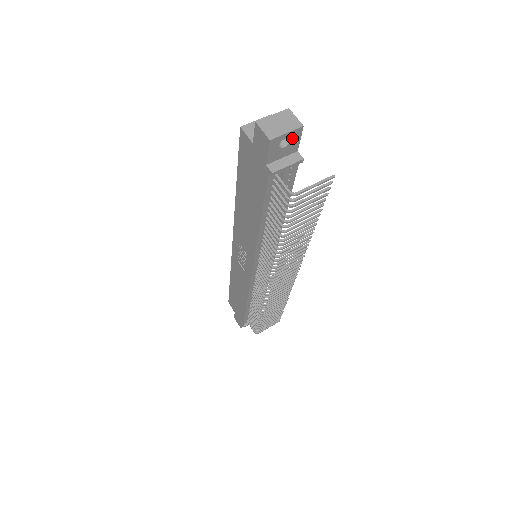
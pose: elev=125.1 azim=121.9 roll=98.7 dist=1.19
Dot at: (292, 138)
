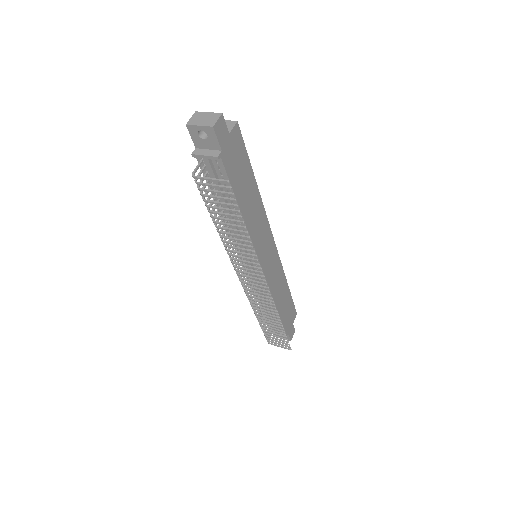
Dot at: (208, 134)
